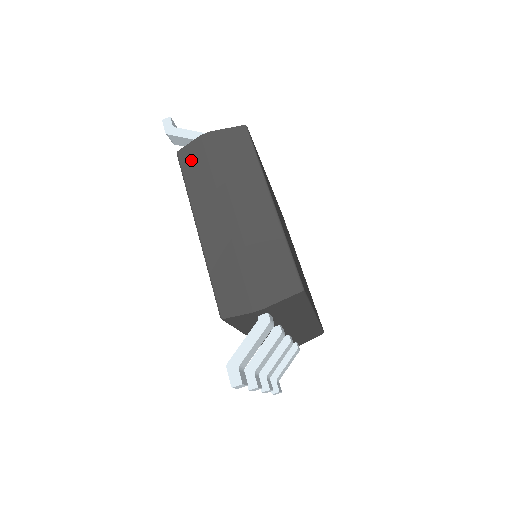
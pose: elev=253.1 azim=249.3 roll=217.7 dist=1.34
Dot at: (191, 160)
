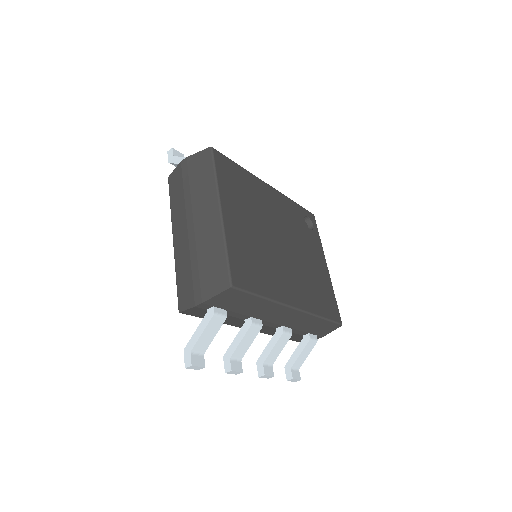
Dot at: (174, 183)
